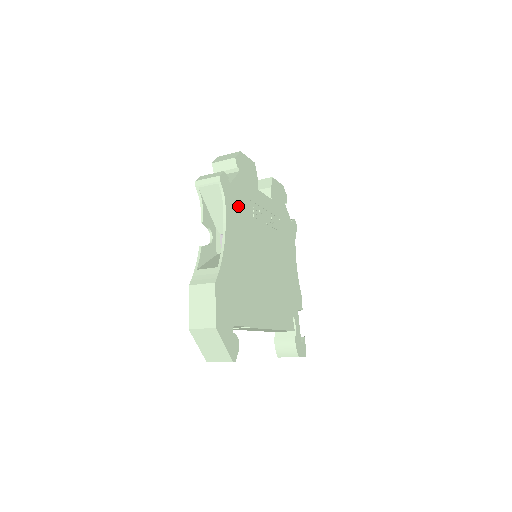
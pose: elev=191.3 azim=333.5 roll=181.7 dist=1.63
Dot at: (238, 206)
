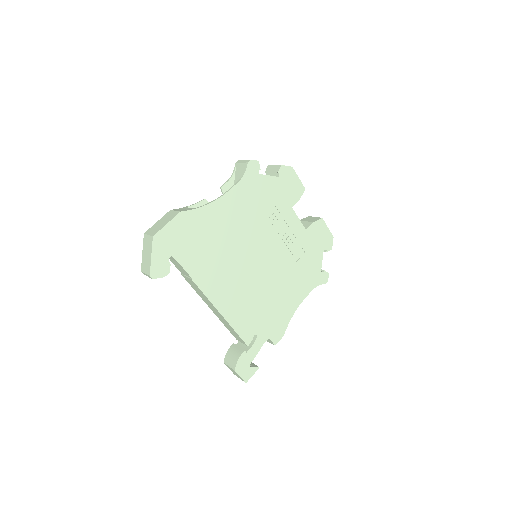
Dot at: (255, 195)
